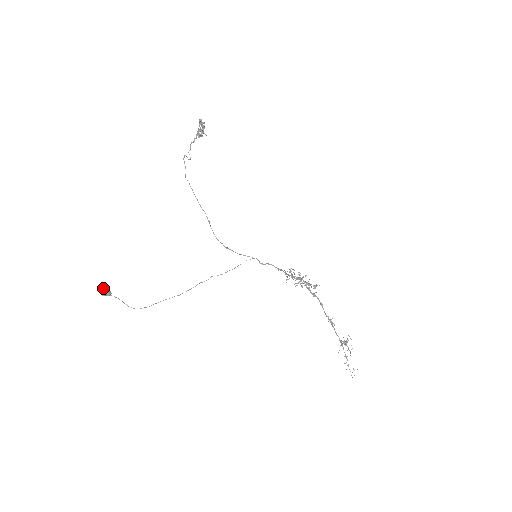
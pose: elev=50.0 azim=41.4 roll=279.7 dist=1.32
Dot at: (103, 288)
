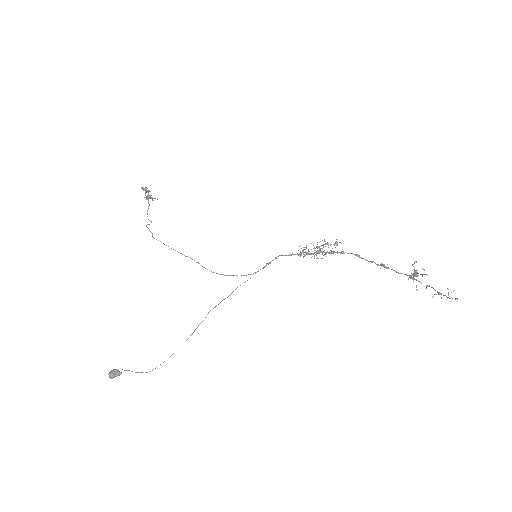
Dot at: (110, 371)
